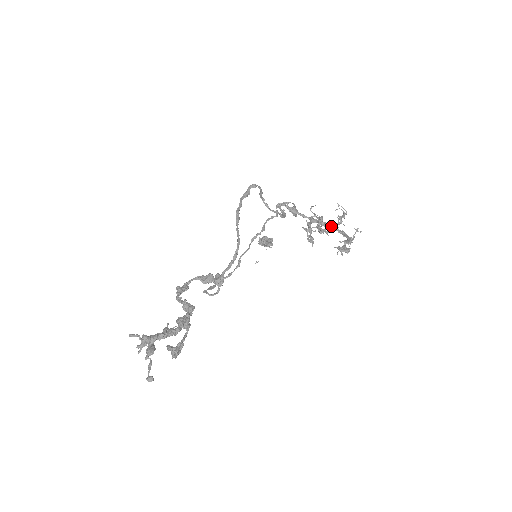
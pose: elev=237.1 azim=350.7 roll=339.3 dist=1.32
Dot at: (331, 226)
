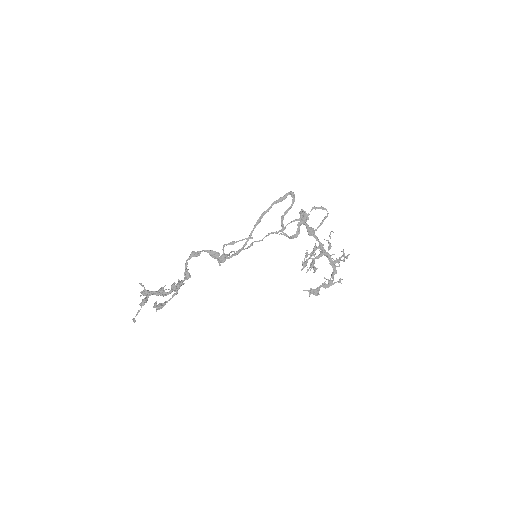
Dot at: (330, 260)
